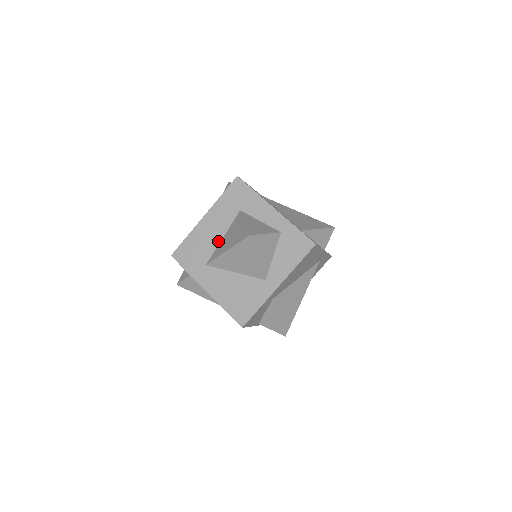
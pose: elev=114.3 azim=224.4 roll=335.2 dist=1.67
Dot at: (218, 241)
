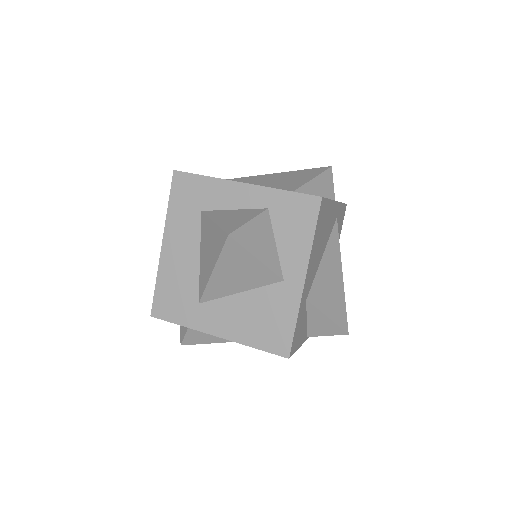
Dot at: (196, 265)
